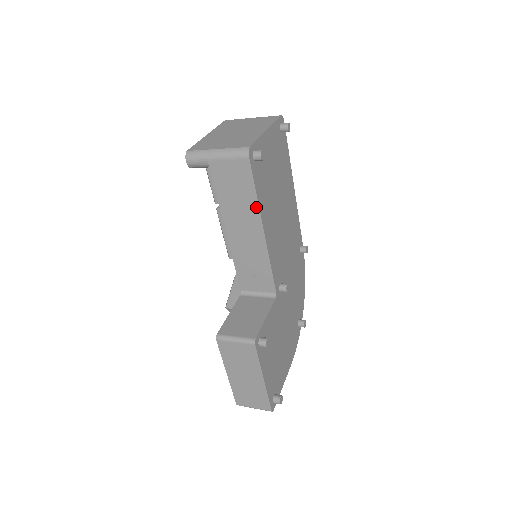
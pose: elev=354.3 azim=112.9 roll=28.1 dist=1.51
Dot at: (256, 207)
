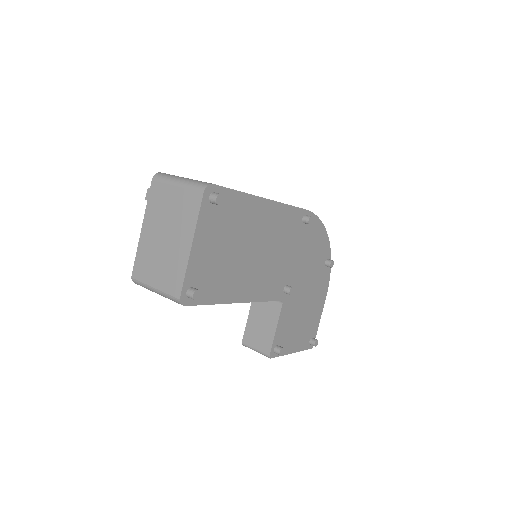
Dot at: (220, 303)
